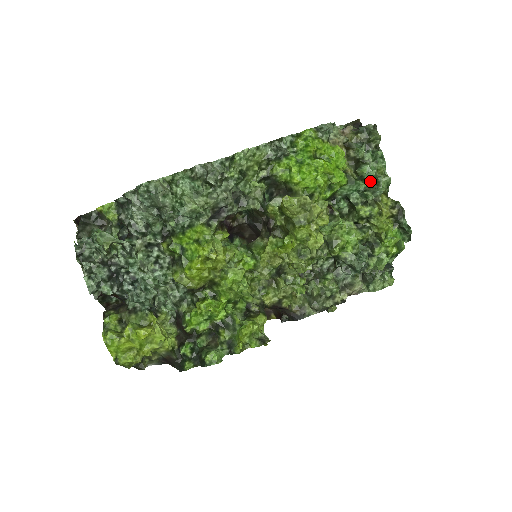
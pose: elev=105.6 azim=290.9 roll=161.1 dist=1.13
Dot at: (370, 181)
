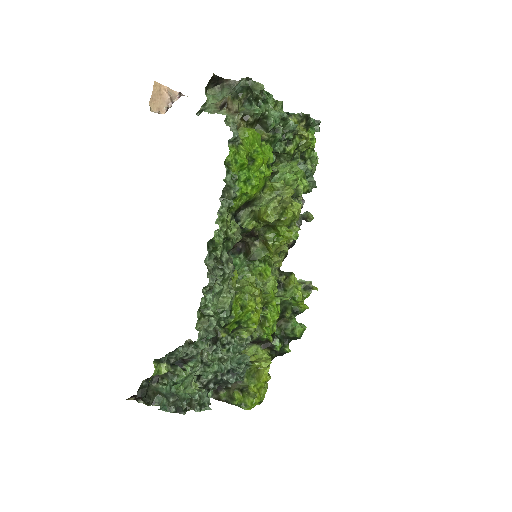
Dot at: (278, 124)
